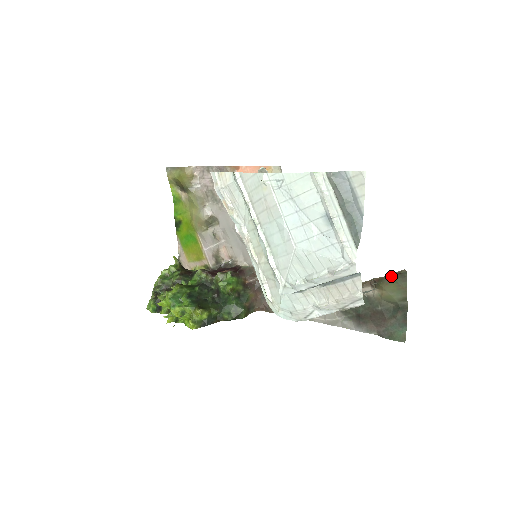
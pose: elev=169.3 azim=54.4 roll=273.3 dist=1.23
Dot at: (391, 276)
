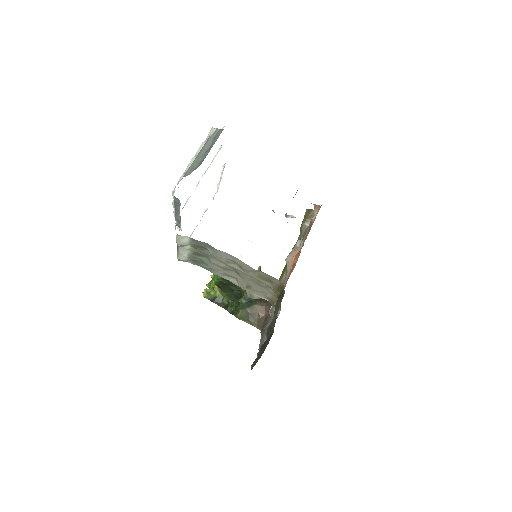
Dot at: (280, 292)
